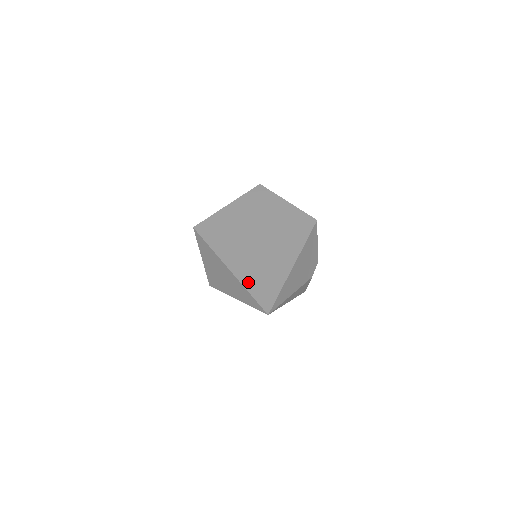
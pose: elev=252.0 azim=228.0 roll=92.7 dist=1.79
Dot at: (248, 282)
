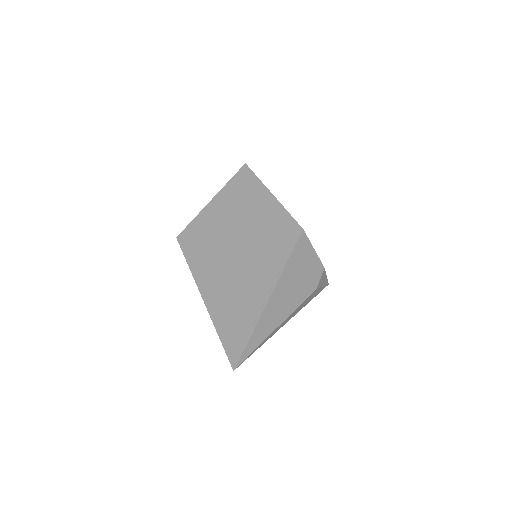
Dot at: (219, 323)
